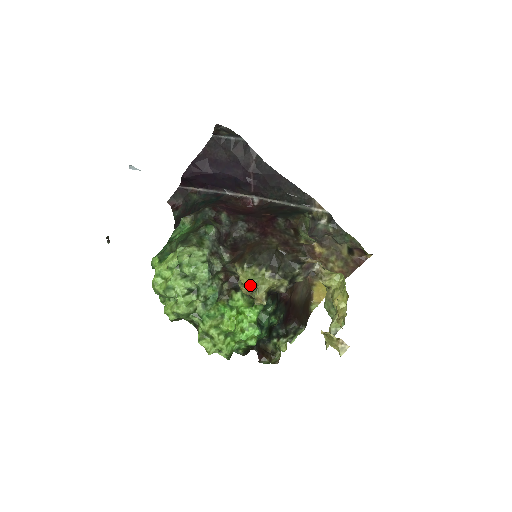
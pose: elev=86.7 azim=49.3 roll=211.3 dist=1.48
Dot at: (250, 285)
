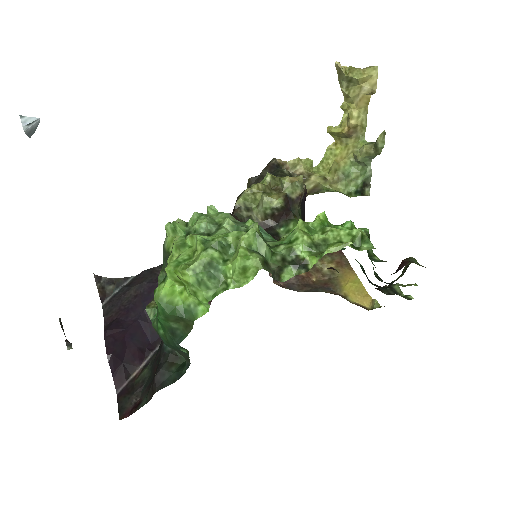
Dot at: (271, 192)
